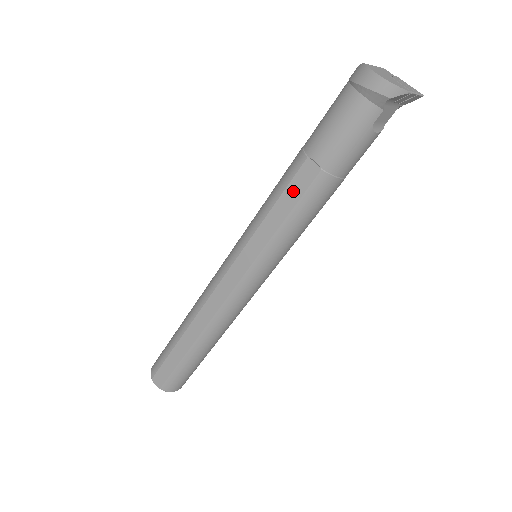
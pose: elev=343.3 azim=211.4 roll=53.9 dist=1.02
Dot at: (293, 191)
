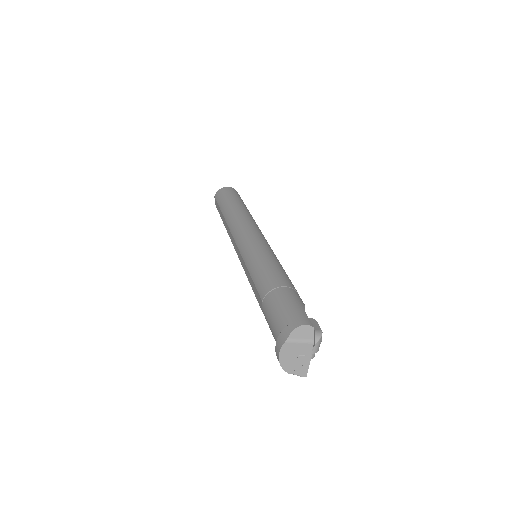
Dot at: (256, 292)
